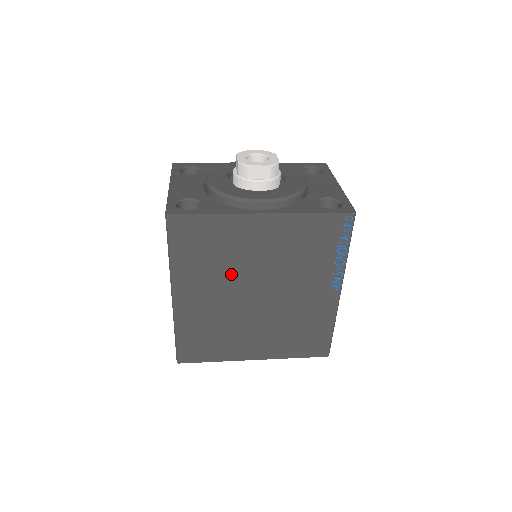
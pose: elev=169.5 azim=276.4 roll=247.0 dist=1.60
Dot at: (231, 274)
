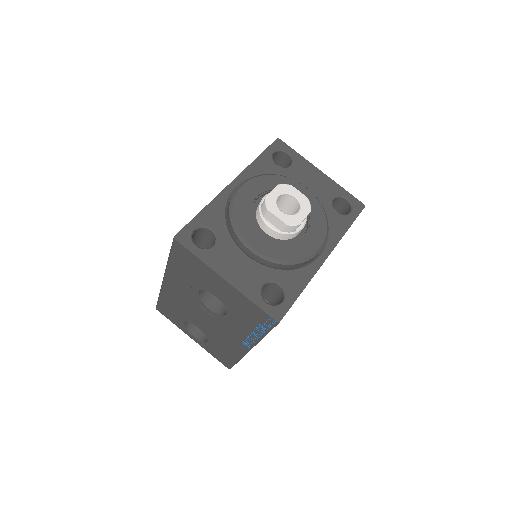
Dot at: occluded
